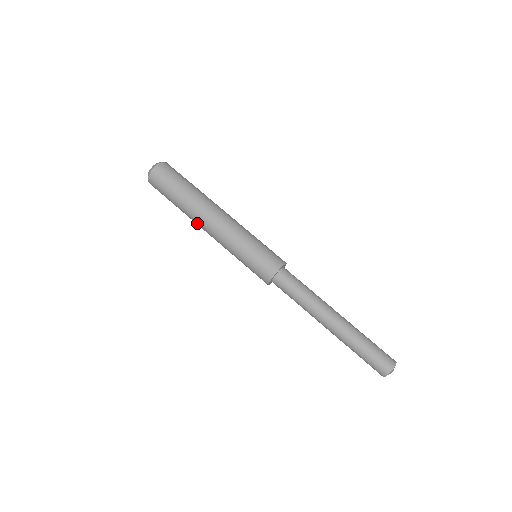
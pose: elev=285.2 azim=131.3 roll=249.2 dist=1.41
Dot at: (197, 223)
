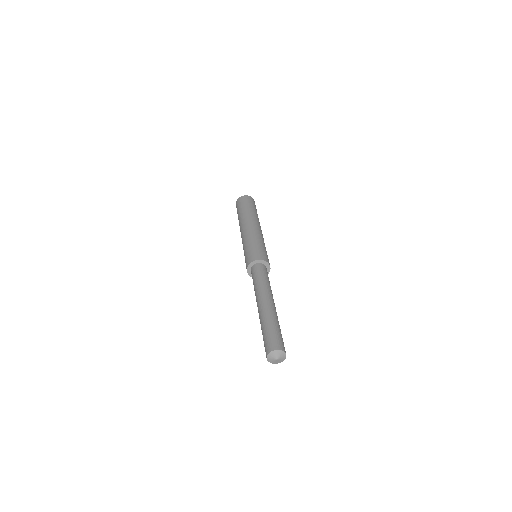
Dot at: (242, 223)
